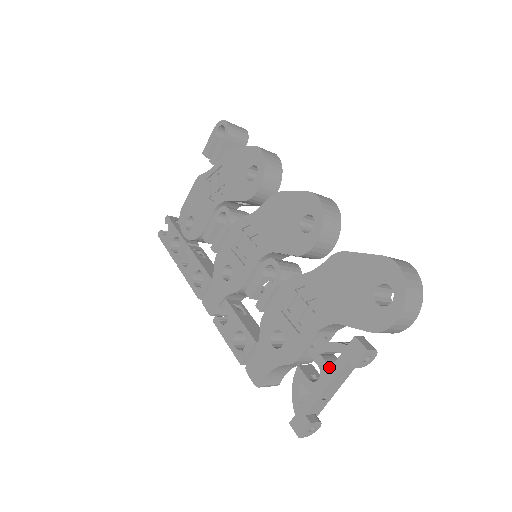
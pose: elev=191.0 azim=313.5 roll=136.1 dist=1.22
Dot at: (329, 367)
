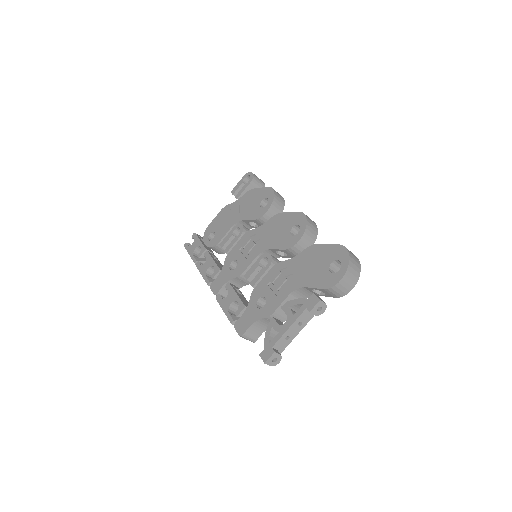
Dot at: (294, 315)
